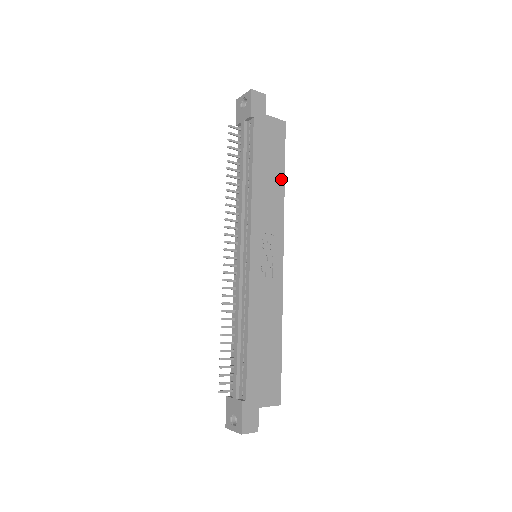
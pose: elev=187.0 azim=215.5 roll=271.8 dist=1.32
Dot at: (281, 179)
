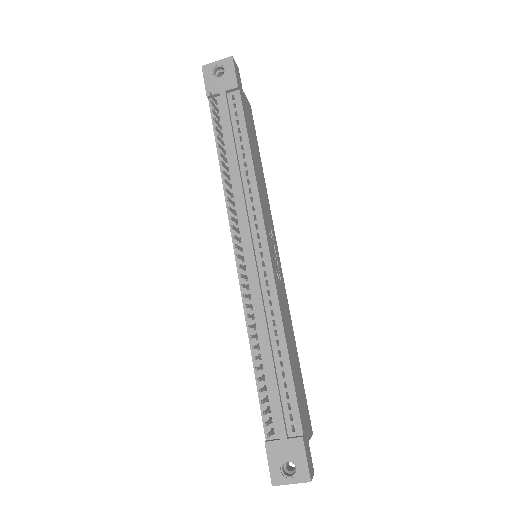
Dot at: (261, 167)
